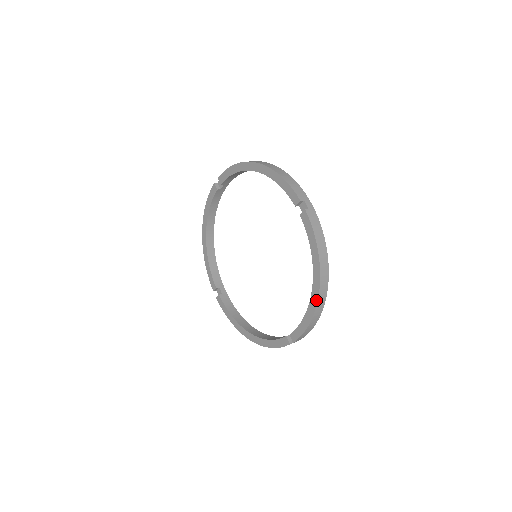
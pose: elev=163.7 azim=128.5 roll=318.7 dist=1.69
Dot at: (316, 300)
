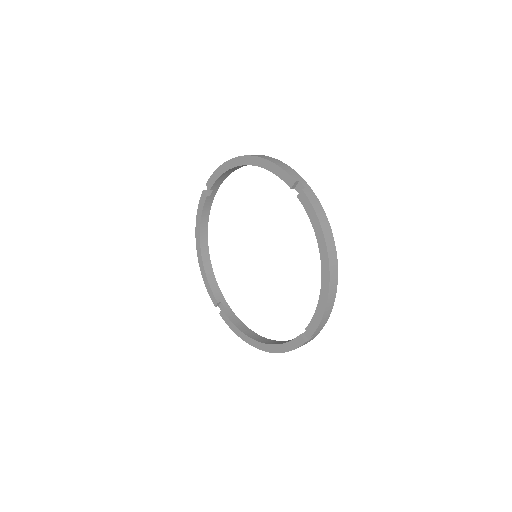
Dot at: (327, 284)
